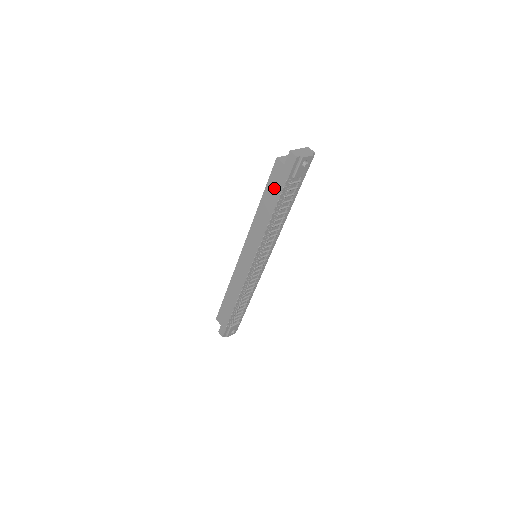
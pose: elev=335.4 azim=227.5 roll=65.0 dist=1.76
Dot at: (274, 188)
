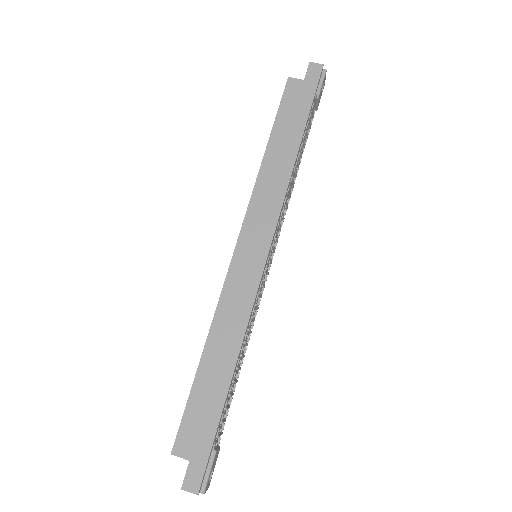
Dot at: (292, 115)
